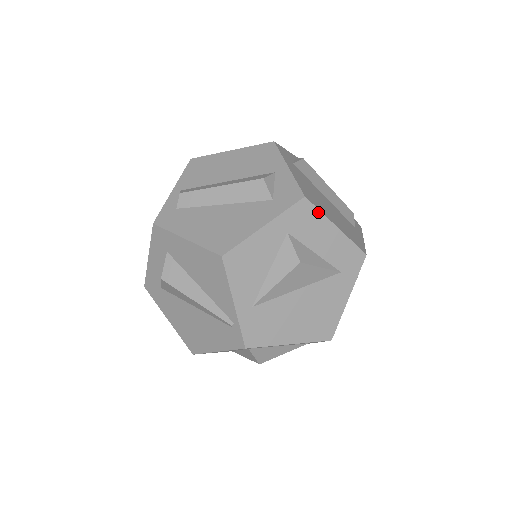
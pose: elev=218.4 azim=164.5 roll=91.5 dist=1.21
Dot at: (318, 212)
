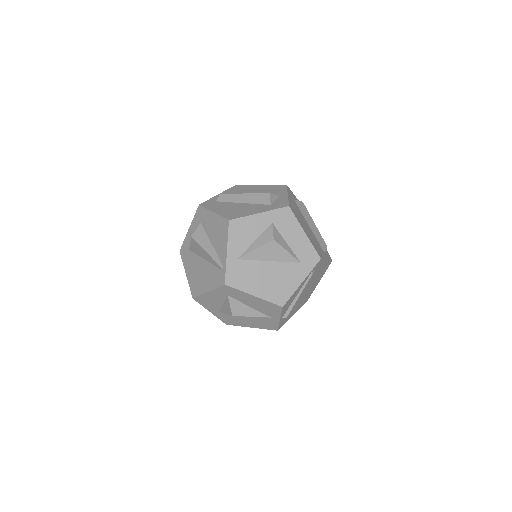
Dot at: (295, 218)
